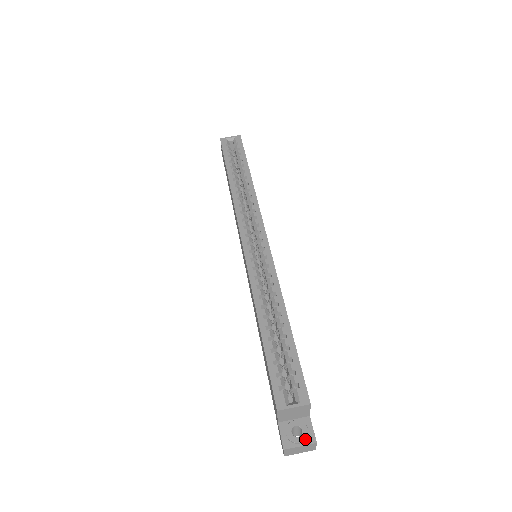
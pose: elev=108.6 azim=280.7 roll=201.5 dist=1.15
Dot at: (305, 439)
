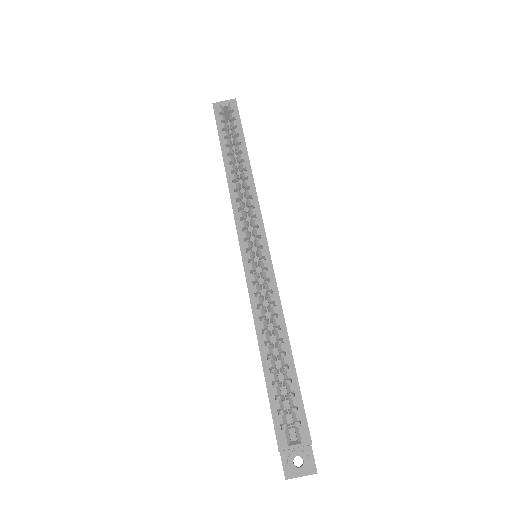
Dot at: (306, 470)
